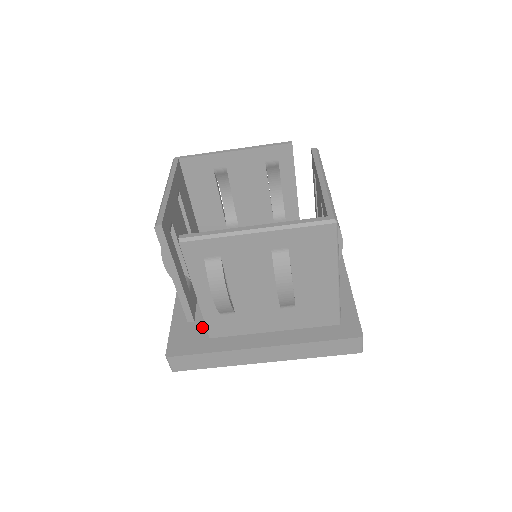
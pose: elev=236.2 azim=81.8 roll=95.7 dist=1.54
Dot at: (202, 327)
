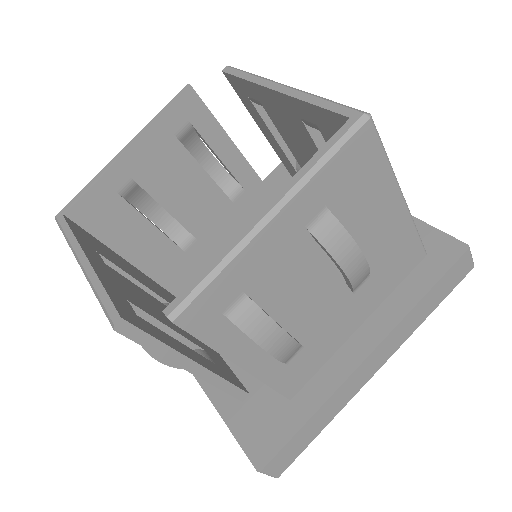
Dot at: (266, 394)
